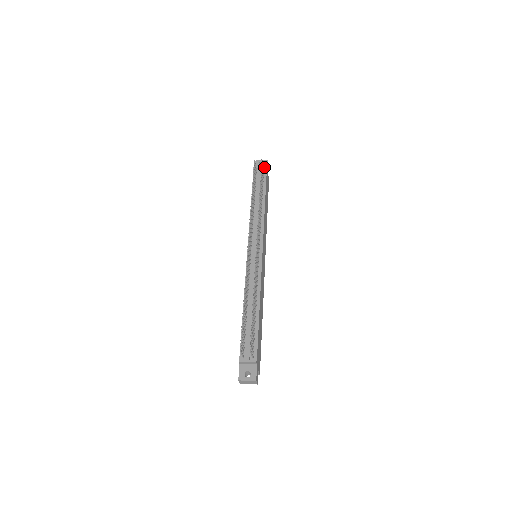
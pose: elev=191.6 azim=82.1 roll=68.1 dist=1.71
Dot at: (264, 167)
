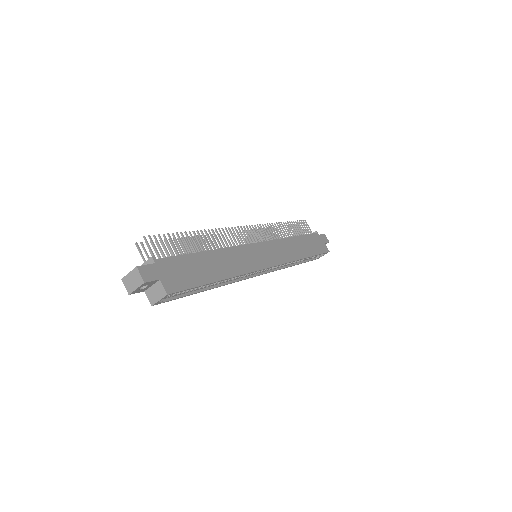
Dot at: (314, 232)
